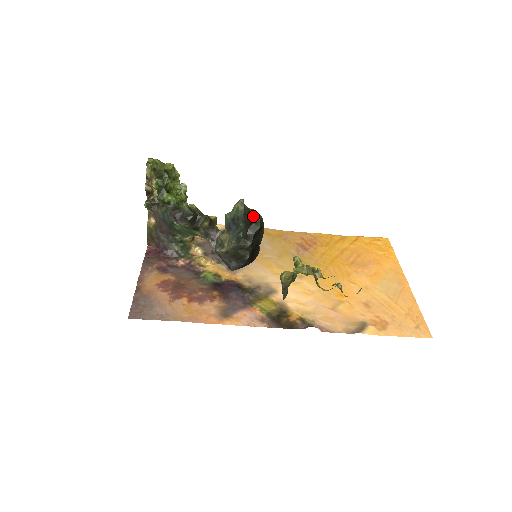
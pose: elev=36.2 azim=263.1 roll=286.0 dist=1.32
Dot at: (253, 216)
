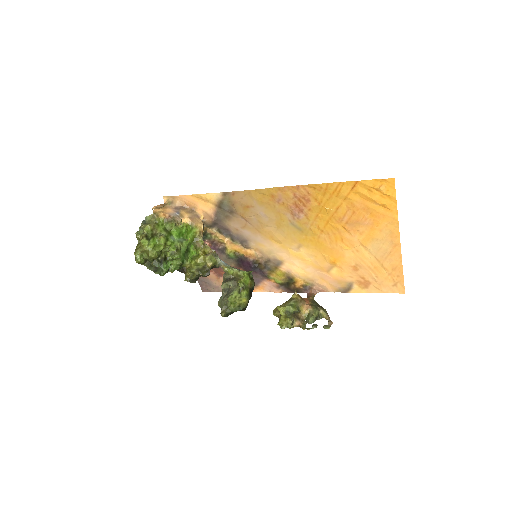
Dot at: (236, 311)
